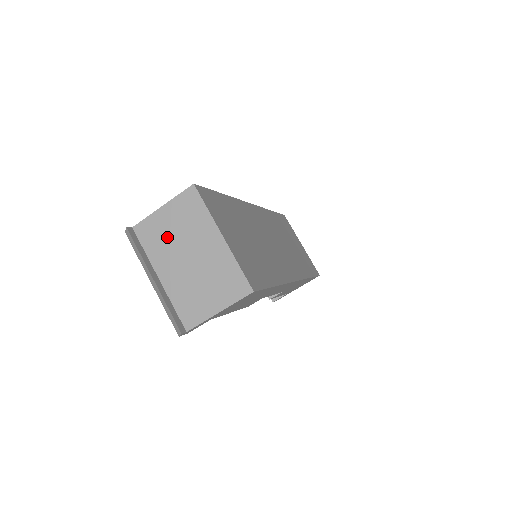
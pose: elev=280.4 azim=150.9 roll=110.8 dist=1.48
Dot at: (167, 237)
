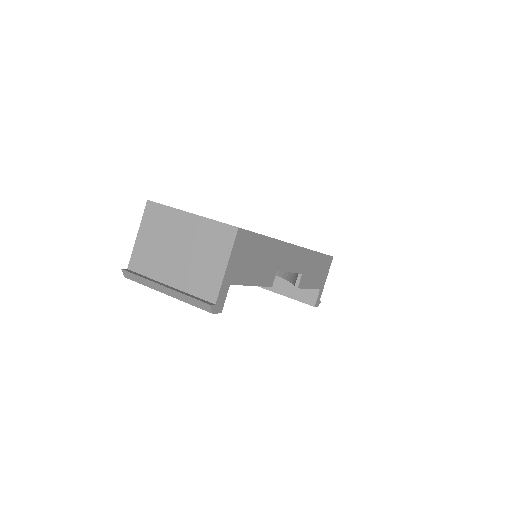
Dot at: (154, 251)
